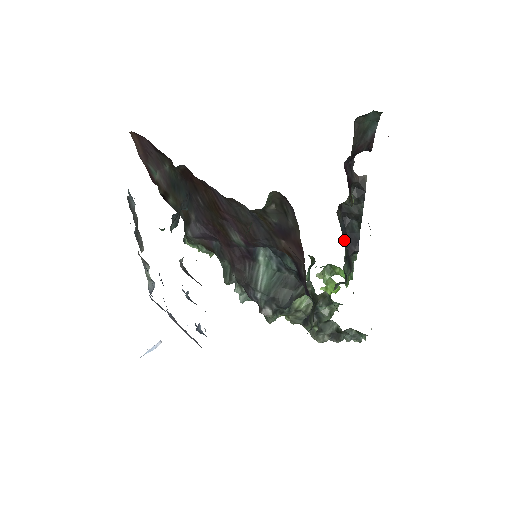
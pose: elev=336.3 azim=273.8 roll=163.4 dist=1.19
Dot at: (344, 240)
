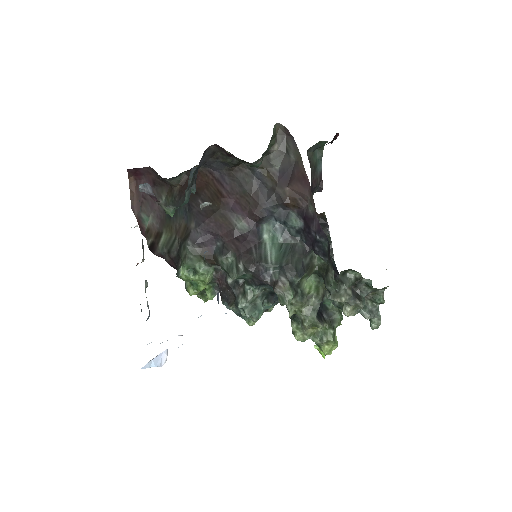
Dot at: occluded
